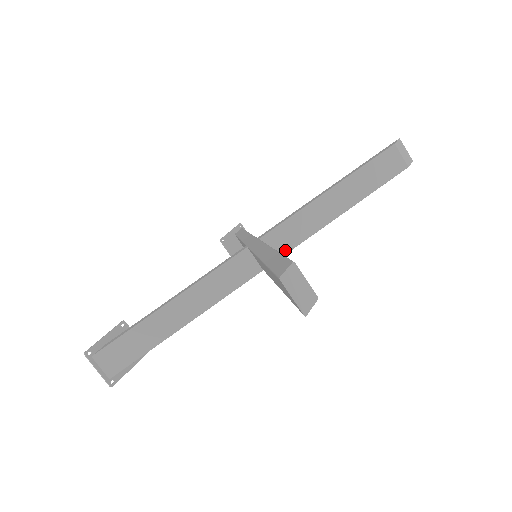
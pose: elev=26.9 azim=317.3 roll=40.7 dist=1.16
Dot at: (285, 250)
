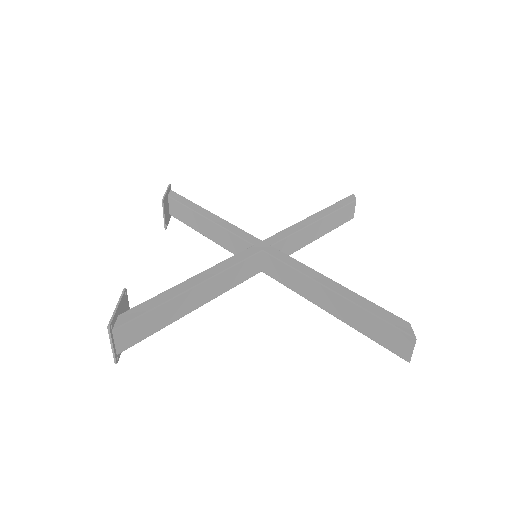
Dot at: occluded
